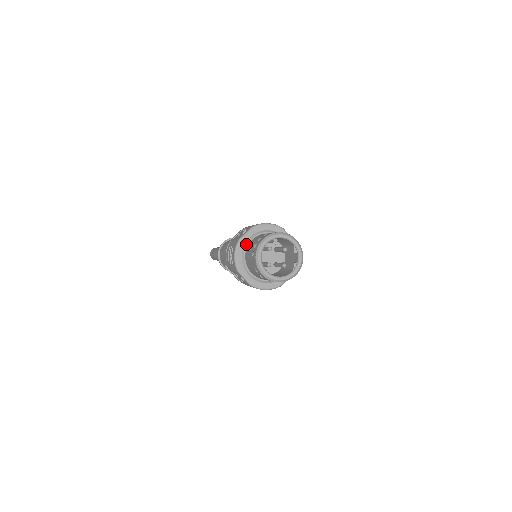
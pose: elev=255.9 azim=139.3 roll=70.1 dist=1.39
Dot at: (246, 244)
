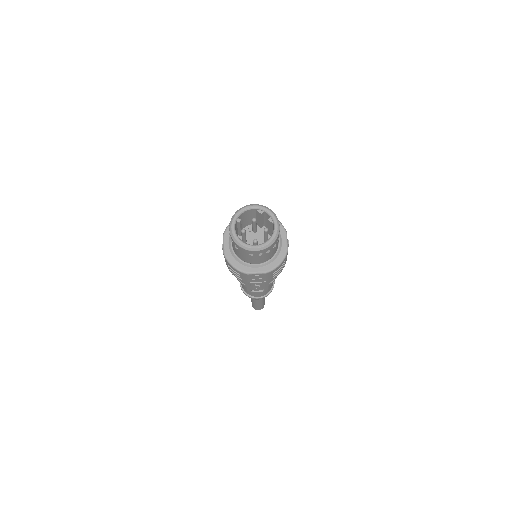
Dot at: (231, 251)
